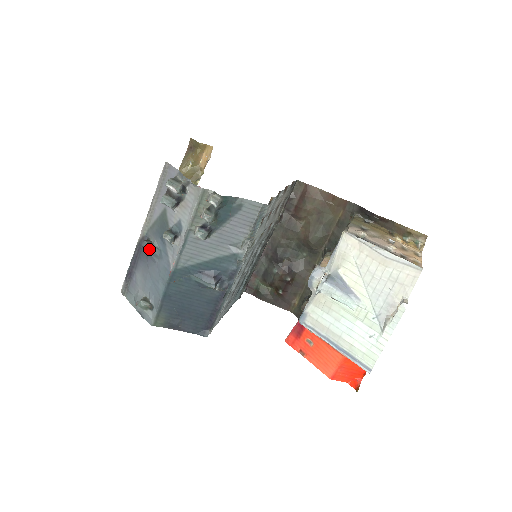
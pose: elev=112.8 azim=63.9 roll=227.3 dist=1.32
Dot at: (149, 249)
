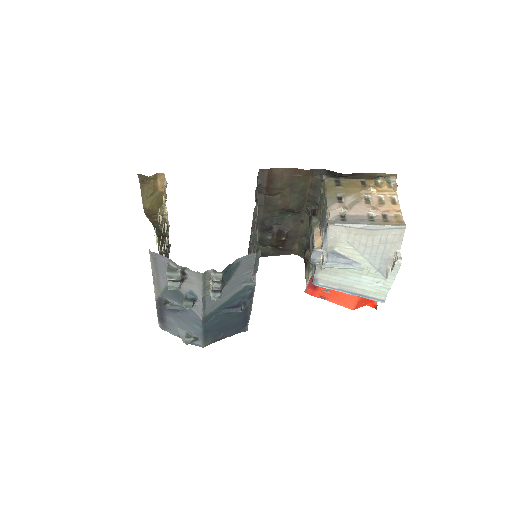
Dot at: (173, 309)
